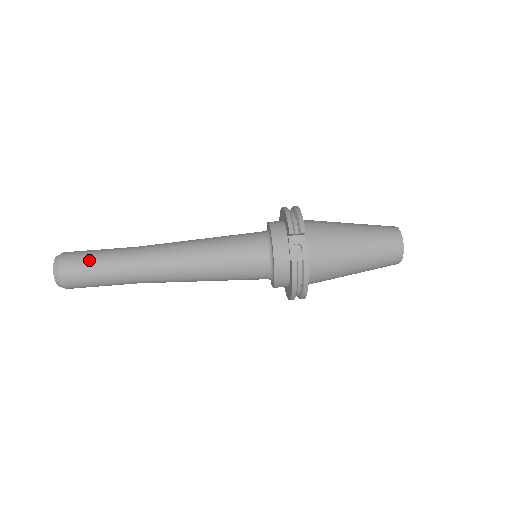
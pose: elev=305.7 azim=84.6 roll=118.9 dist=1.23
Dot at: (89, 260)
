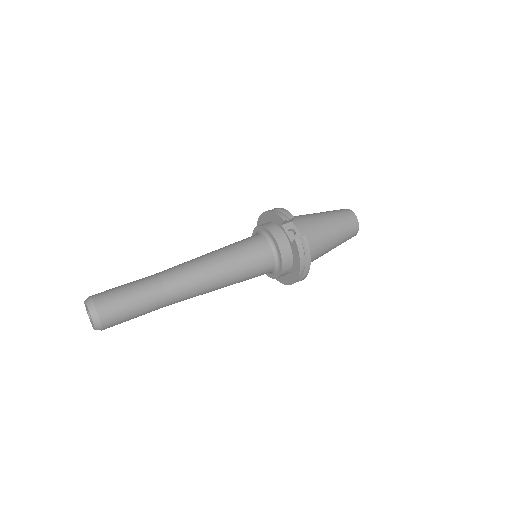
Dot at: (121, 292)
